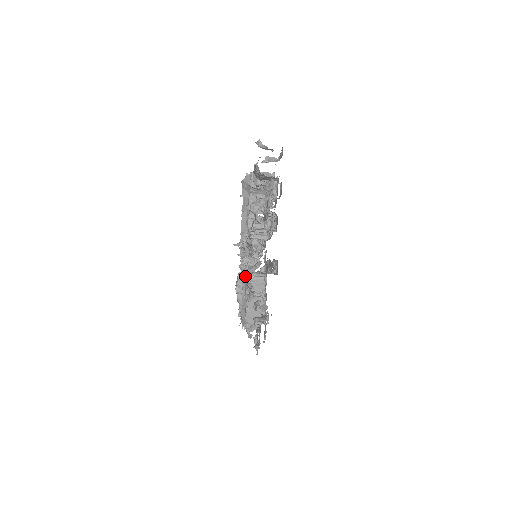
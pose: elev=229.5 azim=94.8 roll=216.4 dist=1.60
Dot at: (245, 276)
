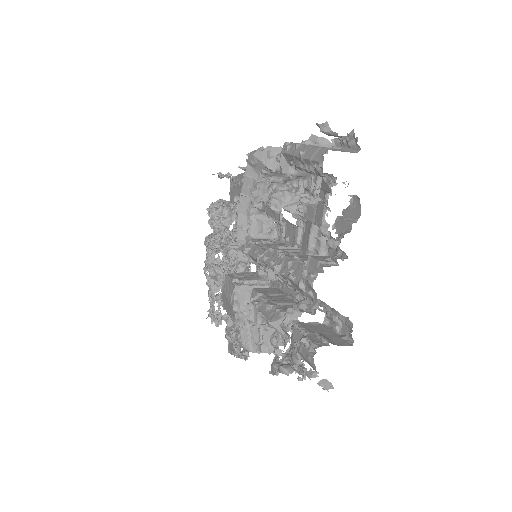
Dot at: (265, 308)
